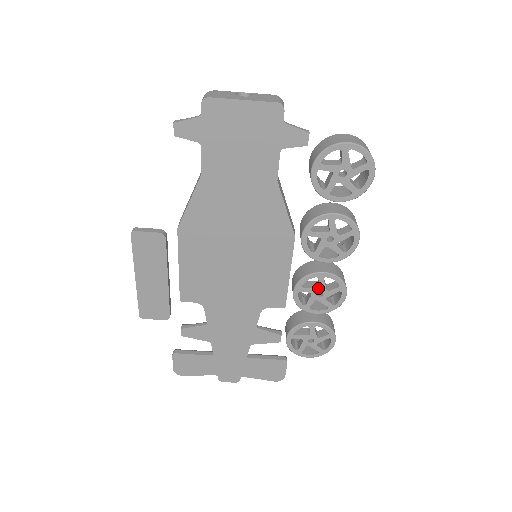
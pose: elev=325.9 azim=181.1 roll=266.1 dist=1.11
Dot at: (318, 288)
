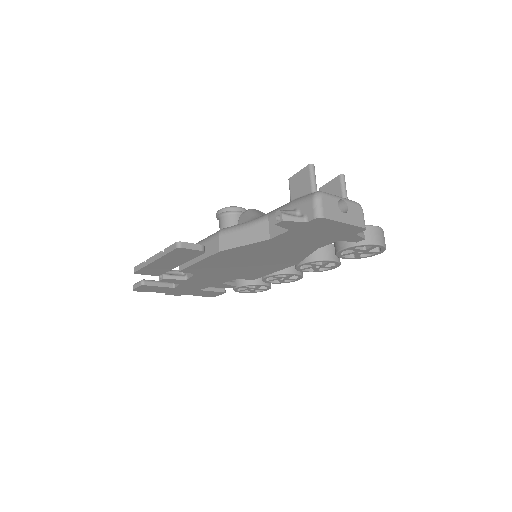
Dot at: (284, 277)
